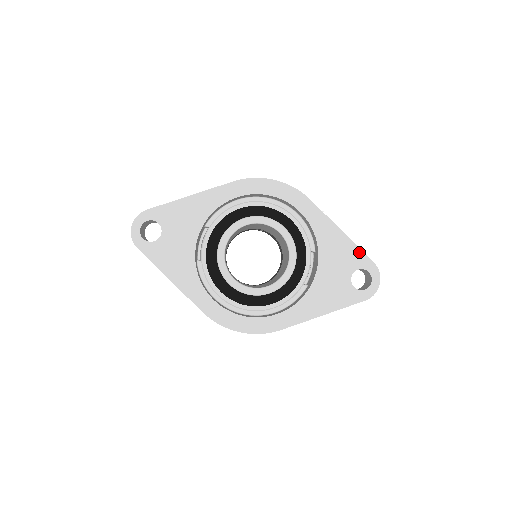
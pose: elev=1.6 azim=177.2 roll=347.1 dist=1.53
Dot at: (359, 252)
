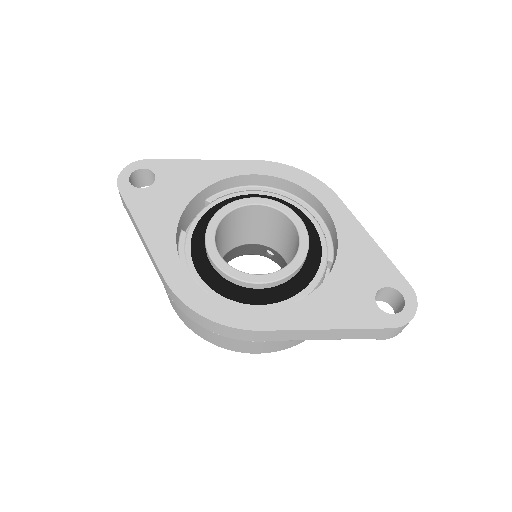
Dot at: (392, 267)
